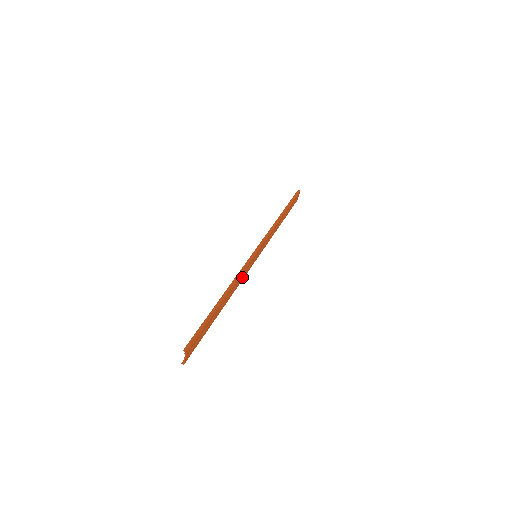
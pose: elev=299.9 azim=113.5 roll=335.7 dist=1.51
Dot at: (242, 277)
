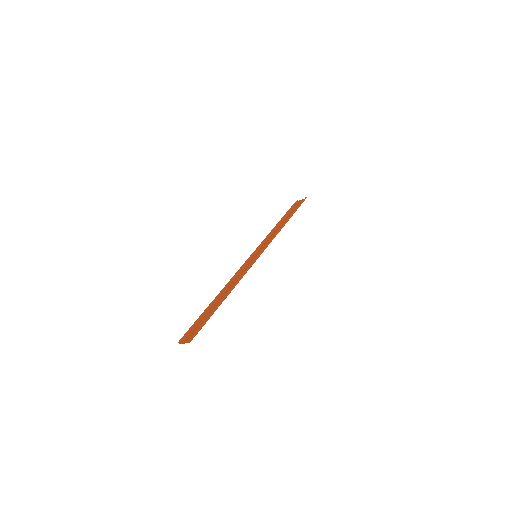
Dot at: (241, 274)
